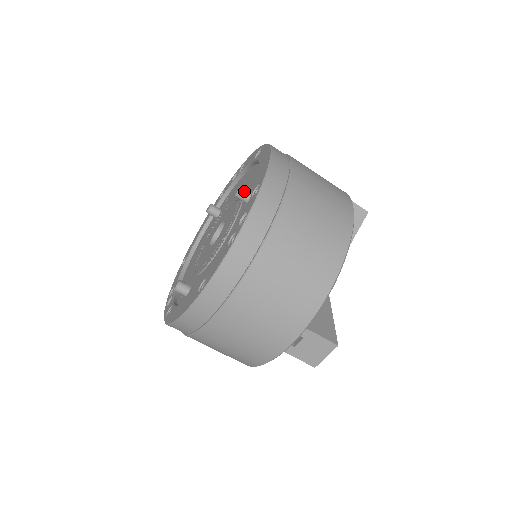
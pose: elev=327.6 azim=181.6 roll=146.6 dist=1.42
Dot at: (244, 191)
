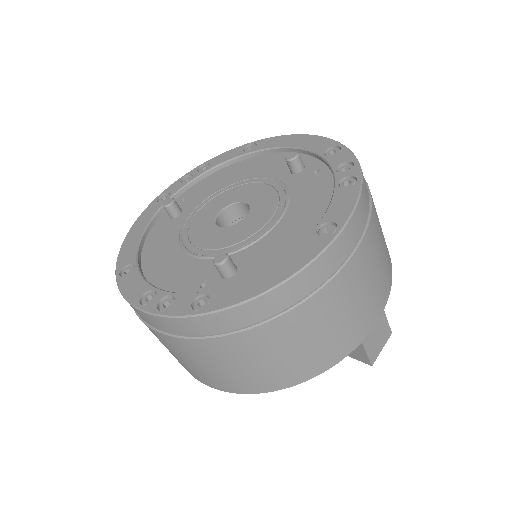
Dot at: (300, 157)
